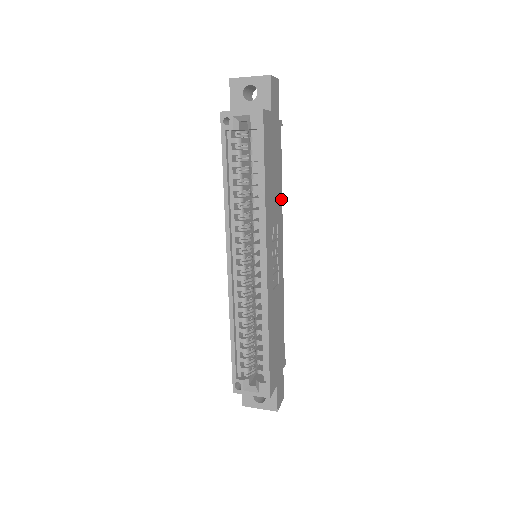
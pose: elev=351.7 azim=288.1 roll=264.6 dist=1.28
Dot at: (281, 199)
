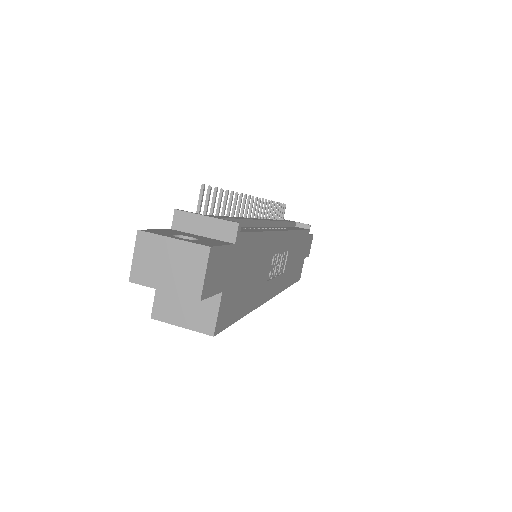
Dot at: (269, 235)
